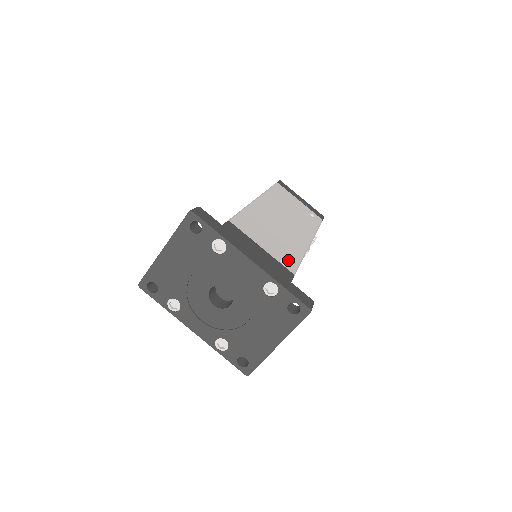
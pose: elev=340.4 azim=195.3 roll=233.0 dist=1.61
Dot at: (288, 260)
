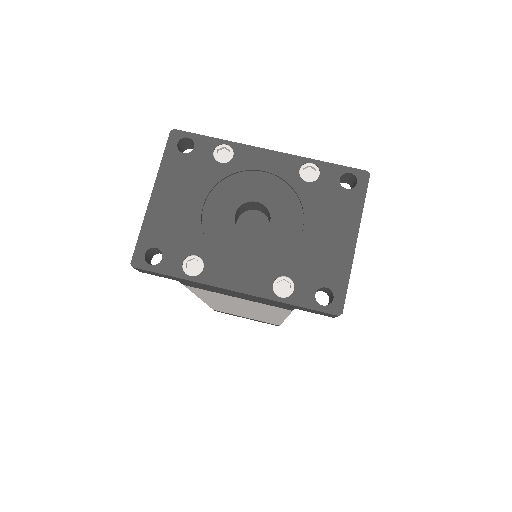
Dot at: occluded
